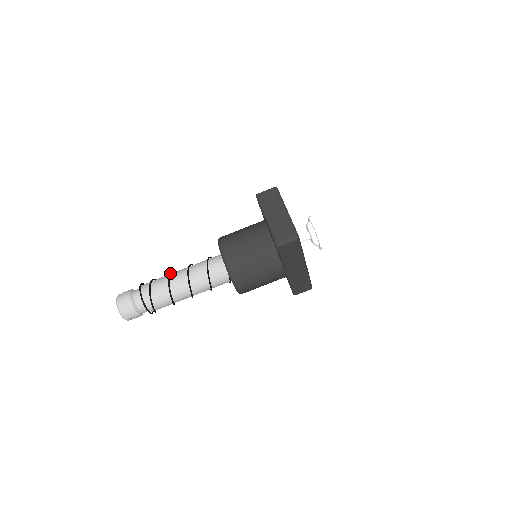
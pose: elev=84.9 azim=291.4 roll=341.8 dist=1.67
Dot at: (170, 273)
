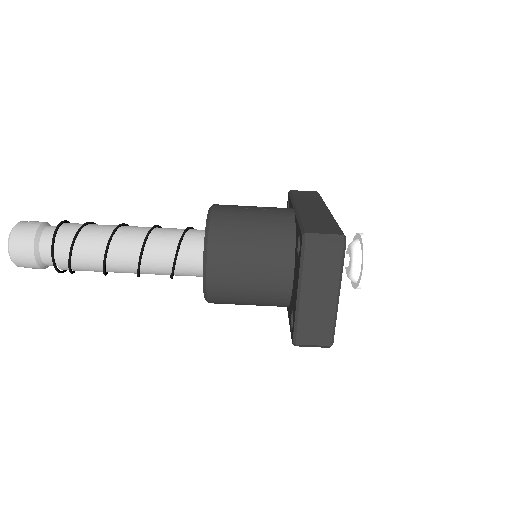
Dot at: (109, 242)
